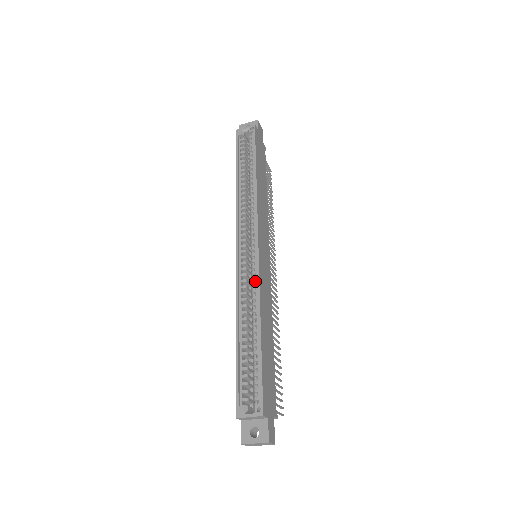
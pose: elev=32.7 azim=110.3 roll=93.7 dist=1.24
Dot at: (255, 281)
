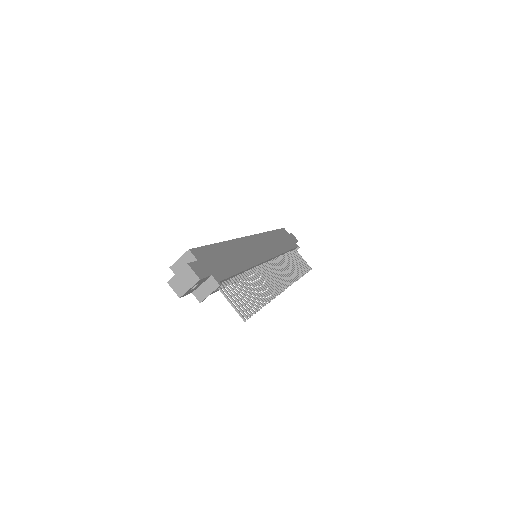
Dot at: occluded
